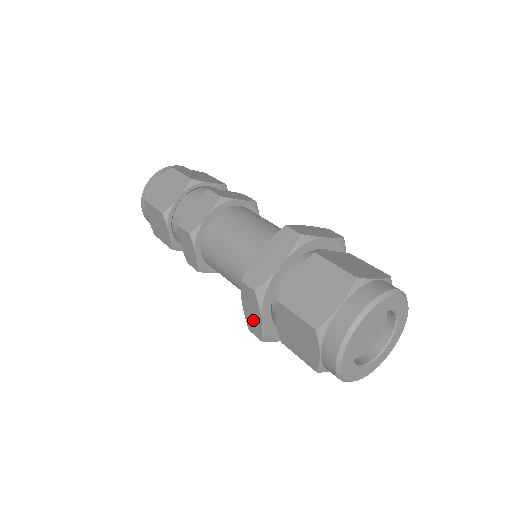
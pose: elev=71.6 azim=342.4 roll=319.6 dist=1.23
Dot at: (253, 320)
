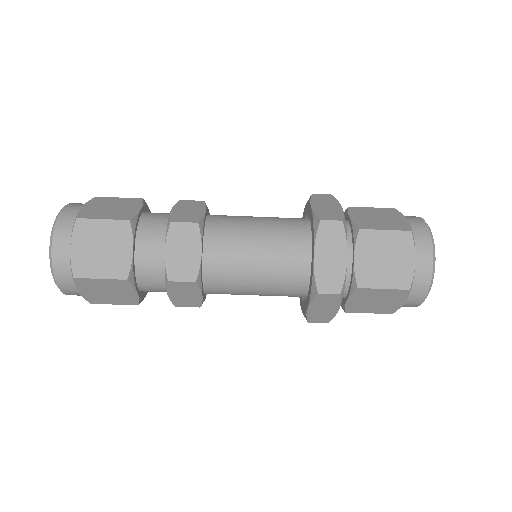
Dot at: (322, 314)
